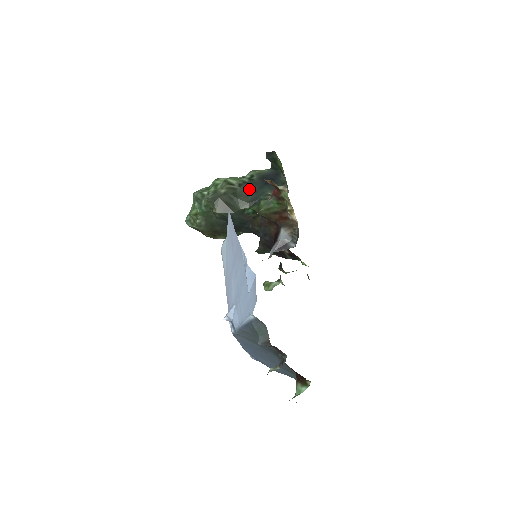
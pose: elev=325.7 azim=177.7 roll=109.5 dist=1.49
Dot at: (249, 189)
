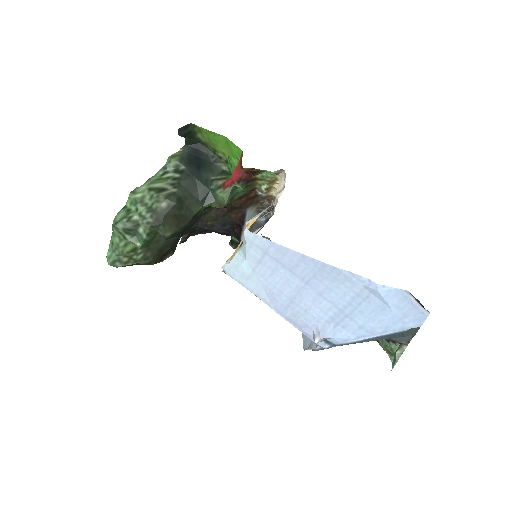
Dot at: (189, 185)
